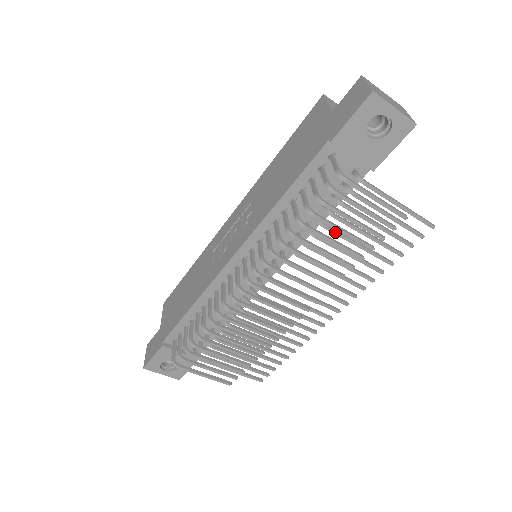
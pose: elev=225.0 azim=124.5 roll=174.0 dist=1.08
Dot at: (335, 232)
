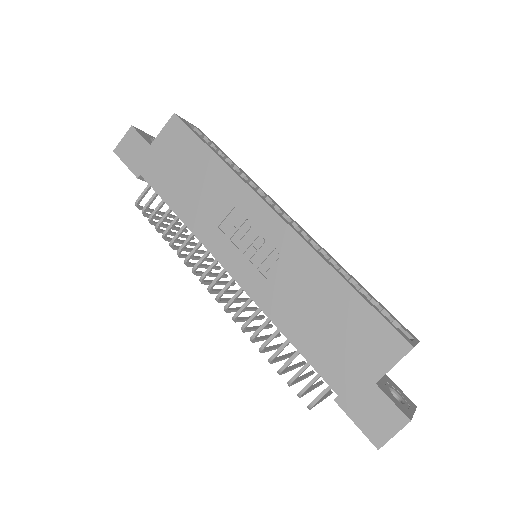
Dot at: occluded
